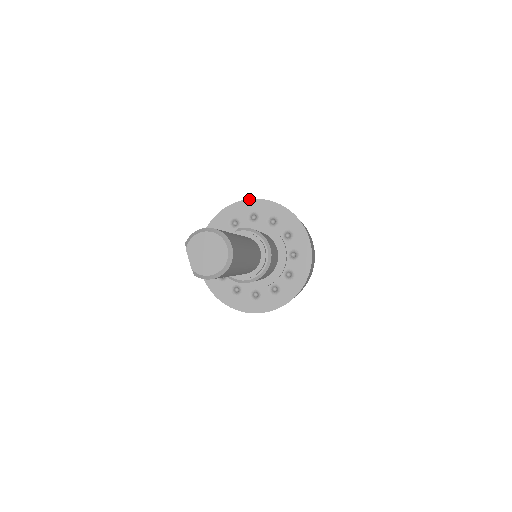
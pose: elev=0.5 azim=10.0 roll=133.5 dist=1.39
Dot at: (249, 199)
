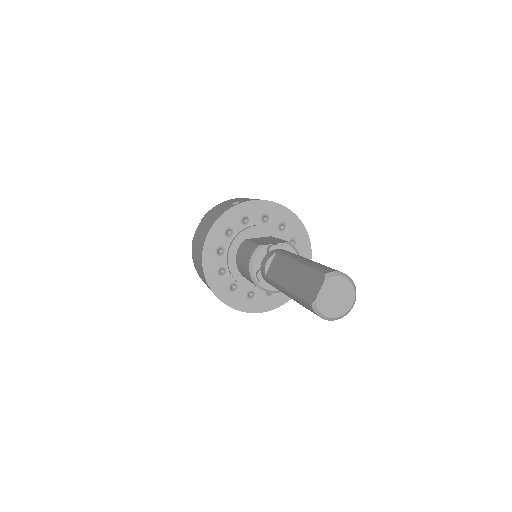
Dot at: occluded
